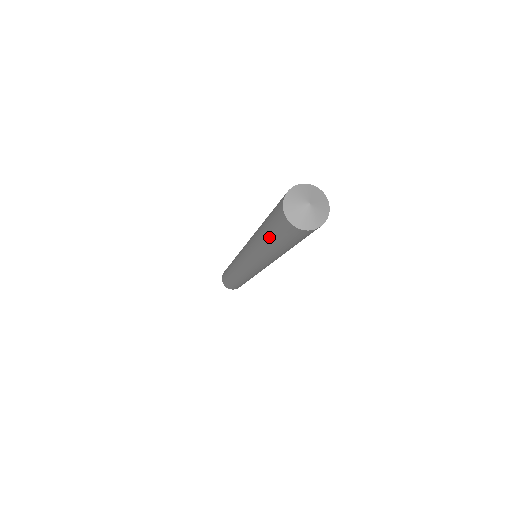
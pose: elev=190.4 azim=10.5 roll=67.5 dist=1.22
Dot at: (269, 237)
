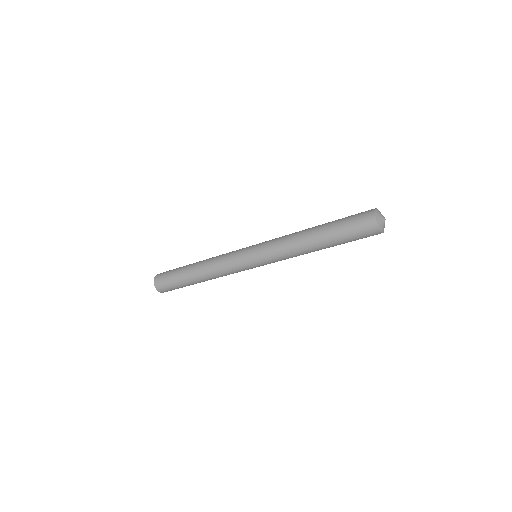
Dot at: (334, 225)
